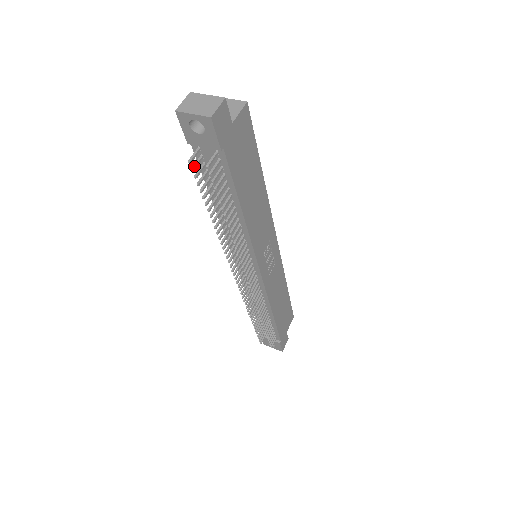
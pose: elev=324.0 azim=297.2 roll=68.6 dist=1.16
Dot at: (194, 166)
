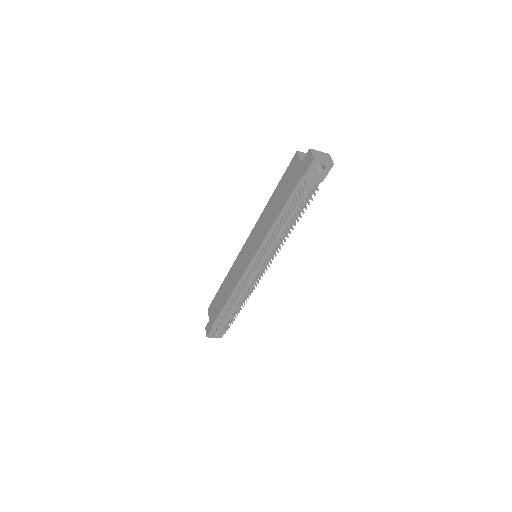
Dot at: (304, 191)
